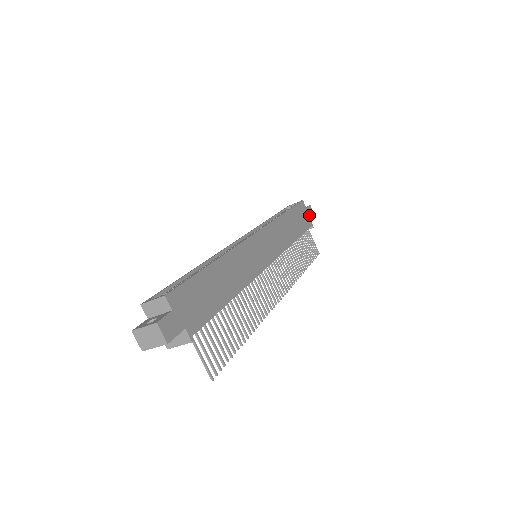
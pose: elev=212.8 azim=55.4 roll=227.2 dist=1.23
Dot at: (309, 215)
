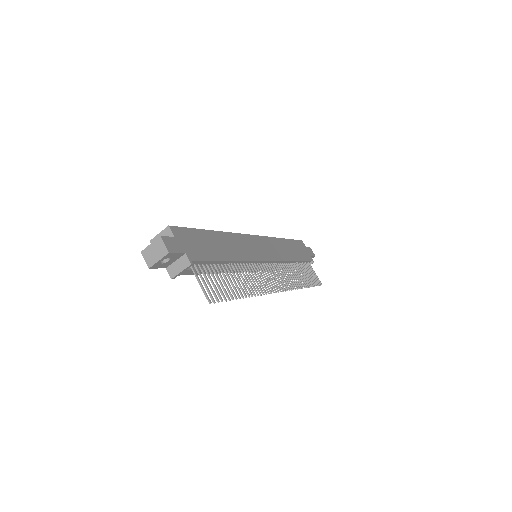
Dot at: (309, 253)
